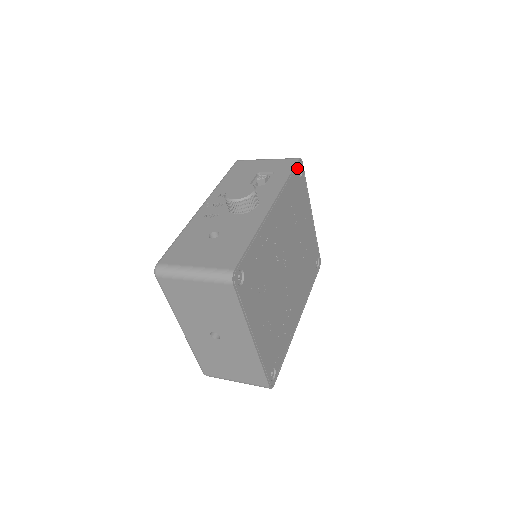
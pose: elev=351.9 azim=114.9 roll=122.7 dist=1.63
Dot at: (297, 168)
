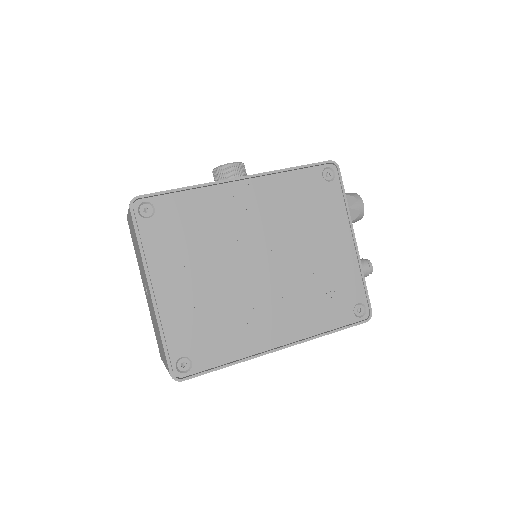
Dot at: (322, 168)
